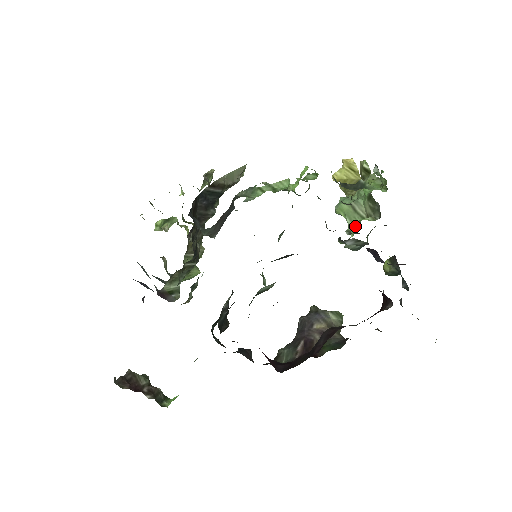
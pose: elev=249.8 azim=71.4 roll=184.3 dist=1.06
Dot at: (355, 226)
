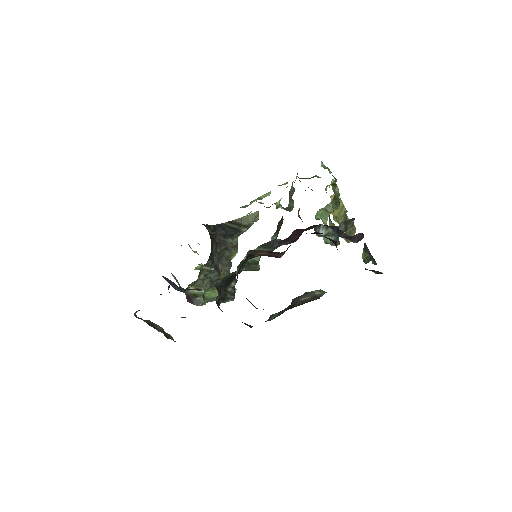
Dot at: occluded
